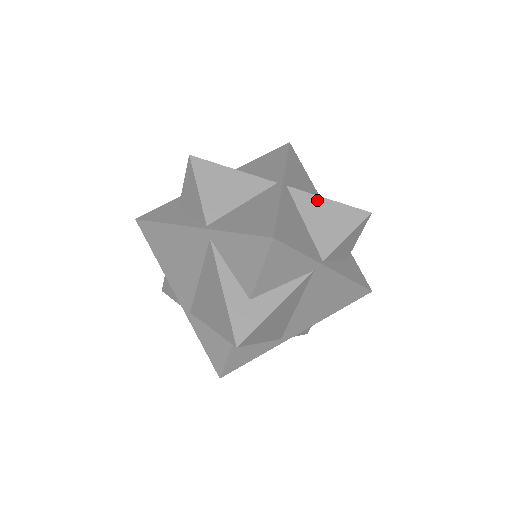
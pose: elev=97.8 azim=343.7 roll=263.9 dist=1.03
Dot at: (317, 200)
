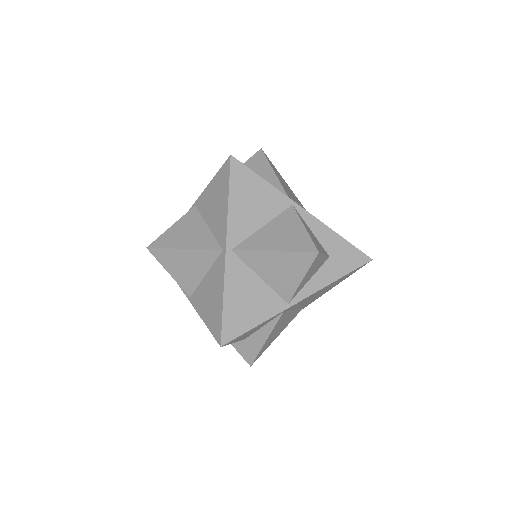
Dot at: (263, 255)
